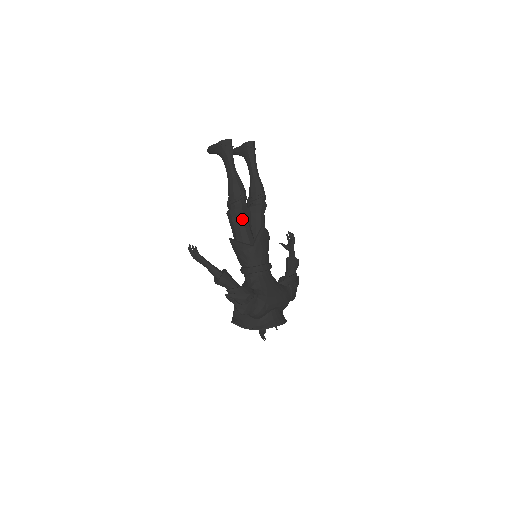
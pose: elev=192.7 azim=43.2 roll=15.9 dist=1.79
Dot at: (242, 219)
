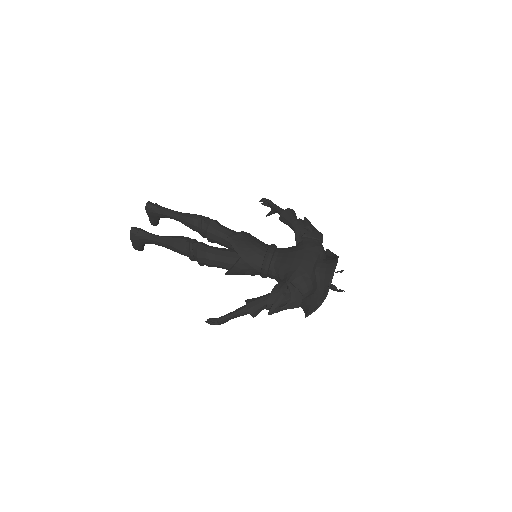
Dot at: (210, 255)
